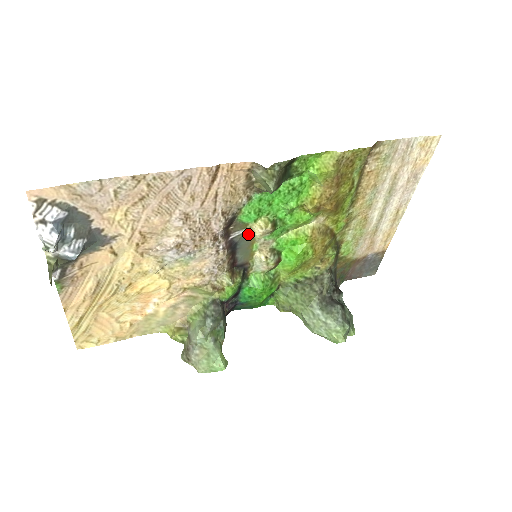
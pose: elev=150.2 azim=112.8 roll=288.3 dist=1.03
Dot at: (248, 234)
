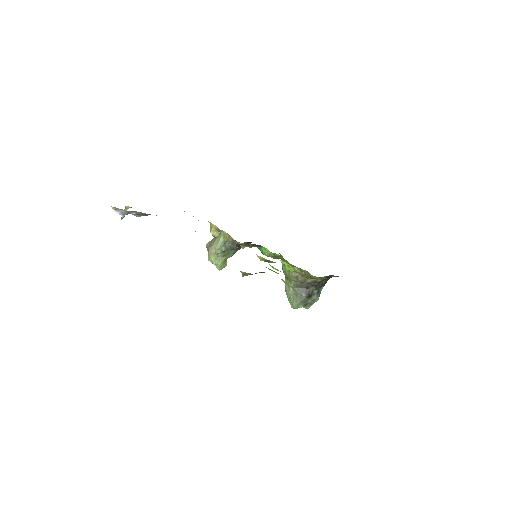
Dot at: occluded
